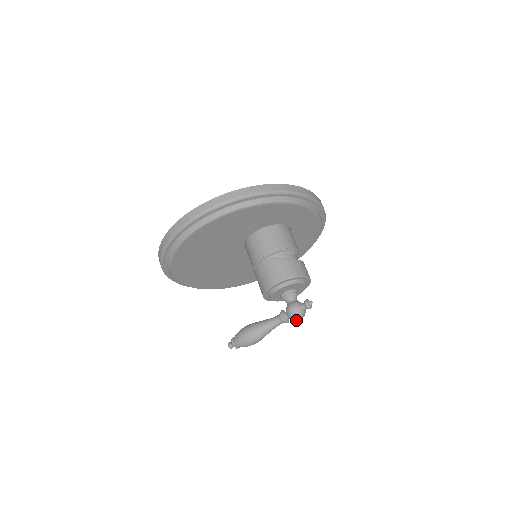
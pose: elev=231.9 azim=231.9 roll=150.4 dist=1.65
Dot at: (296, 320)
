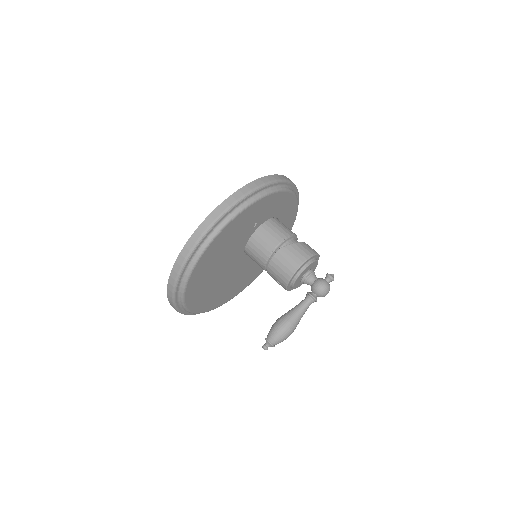
Dot at: (325, 295)
